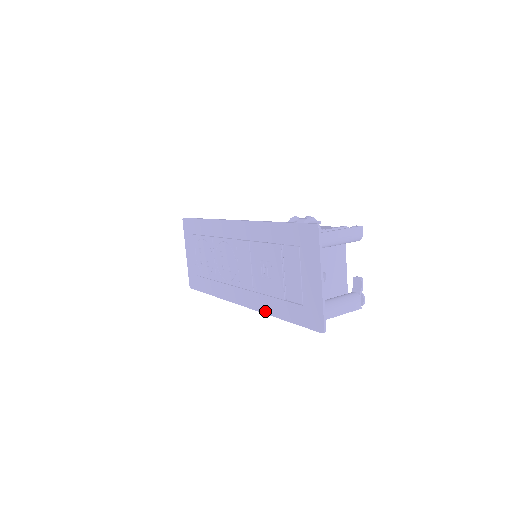
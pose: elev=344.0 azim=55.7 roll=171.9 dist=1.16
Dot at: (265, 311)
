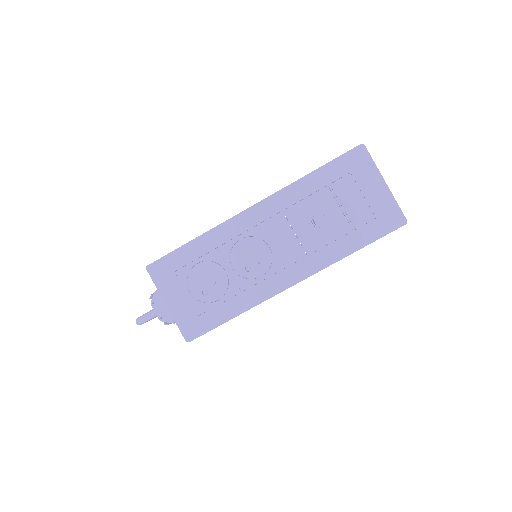
Dot at: (331, 262)
